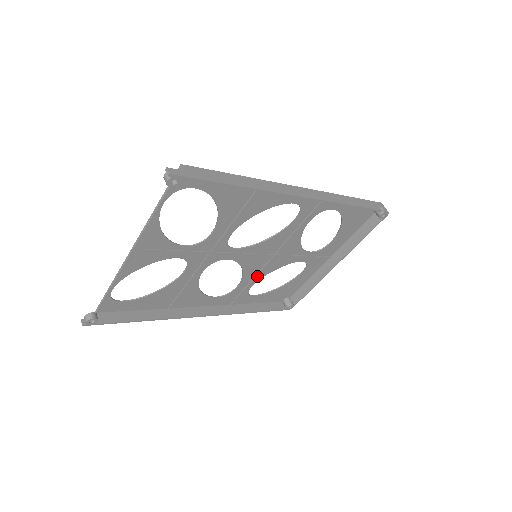
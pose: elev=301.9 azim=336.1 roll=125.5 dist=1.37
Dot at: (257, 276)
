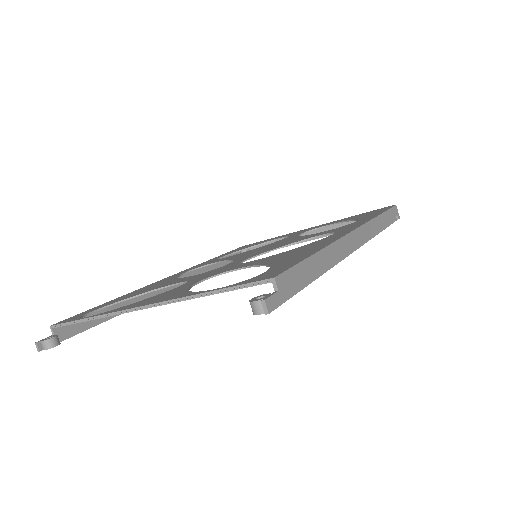
Dot at: occluded
